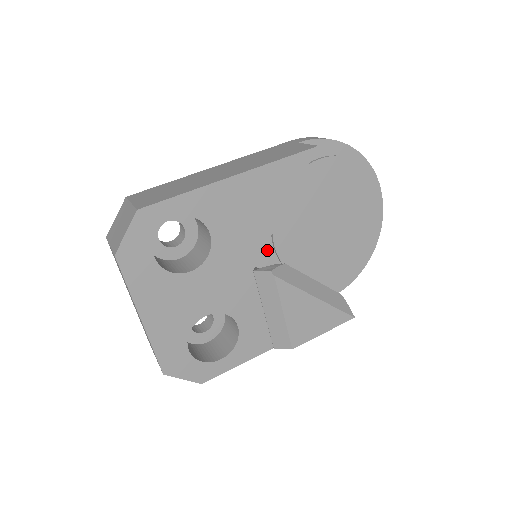
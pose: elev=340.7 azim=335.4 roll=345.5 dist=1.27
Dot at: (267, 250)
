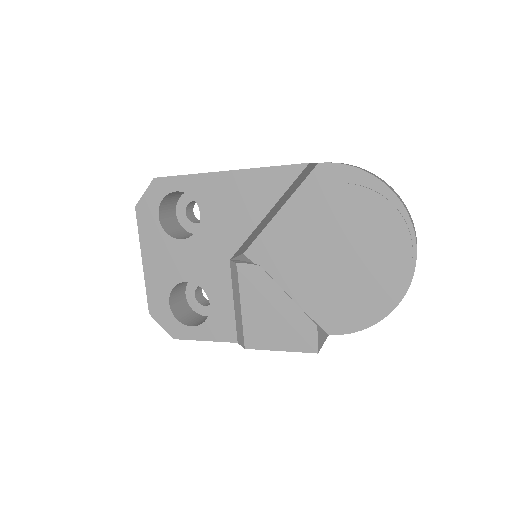
Dot at: (271, 256)
